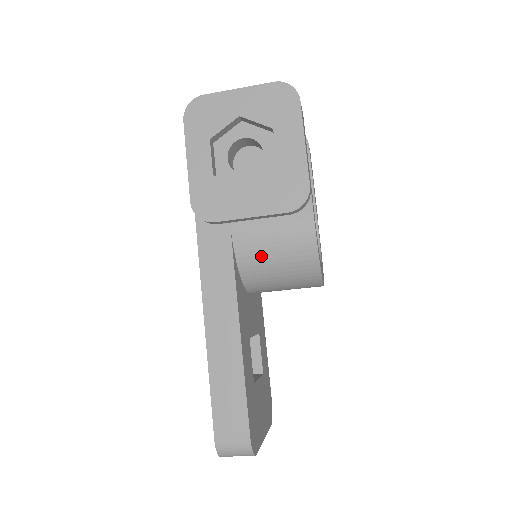
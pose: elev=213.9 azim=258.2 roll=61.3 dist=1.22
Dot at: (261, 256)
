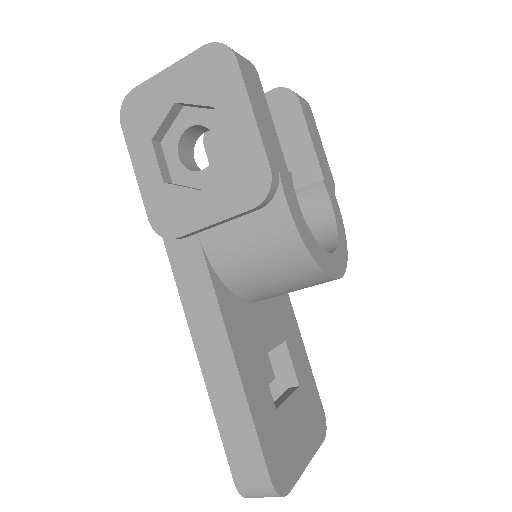
Dot at: (242, 265)
